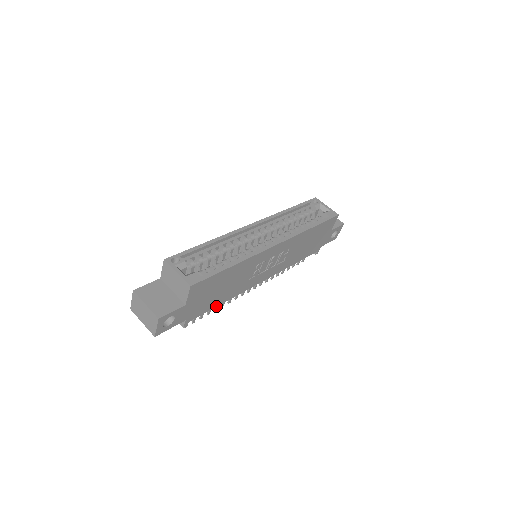
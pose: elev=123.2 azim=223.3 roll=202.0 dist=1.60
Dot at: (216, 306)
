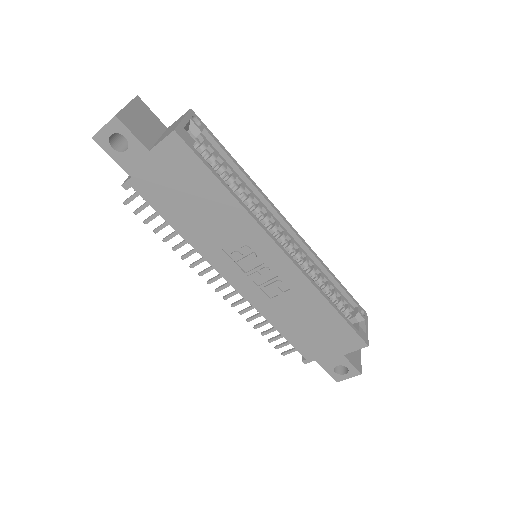
Dot at: (169, 222)
